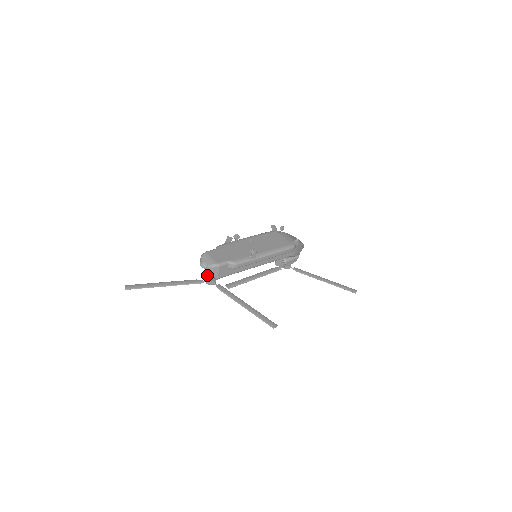
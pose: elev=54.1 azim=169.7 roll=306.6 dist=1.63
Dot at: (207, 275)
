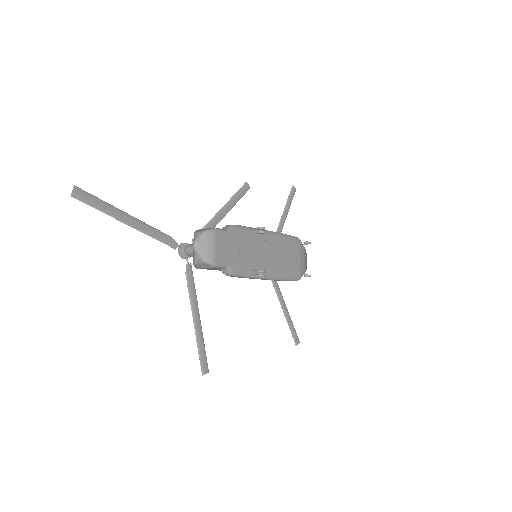
Dot at: (189, 248)
